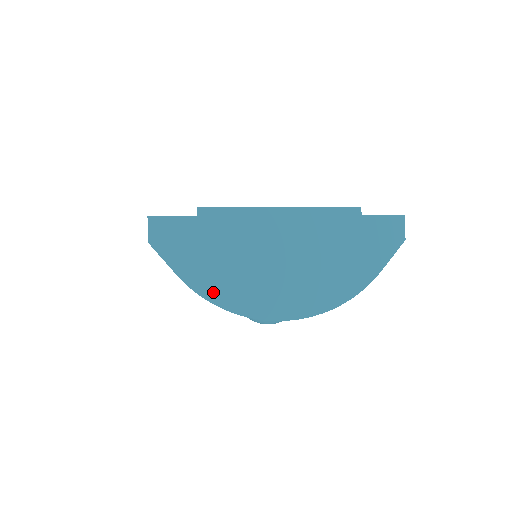
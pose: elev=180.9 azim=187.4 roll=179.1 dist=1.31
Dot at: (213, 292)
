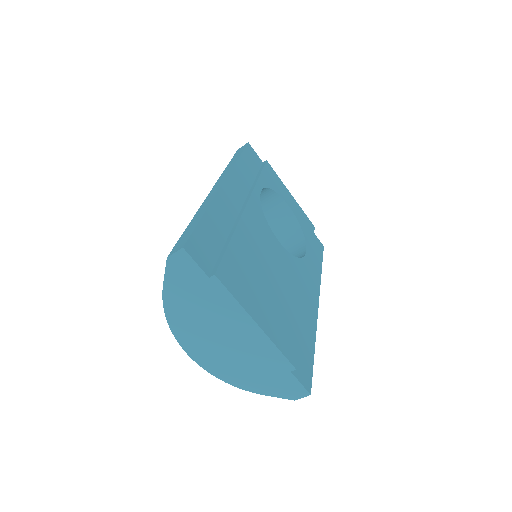
Dot at: (172, 311)
